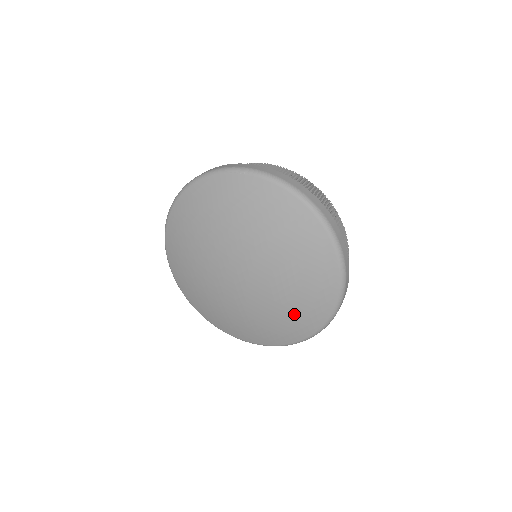
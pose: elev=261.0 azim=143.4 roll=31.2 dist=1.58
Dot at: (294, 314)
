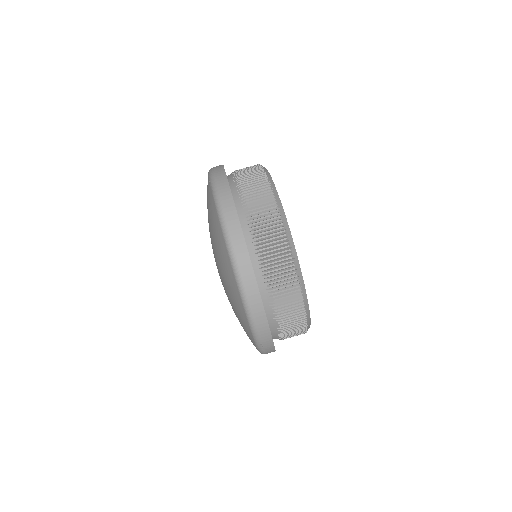
Dot at: occluded
